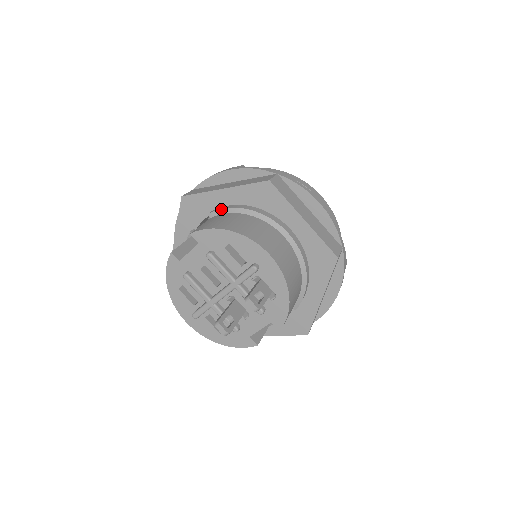
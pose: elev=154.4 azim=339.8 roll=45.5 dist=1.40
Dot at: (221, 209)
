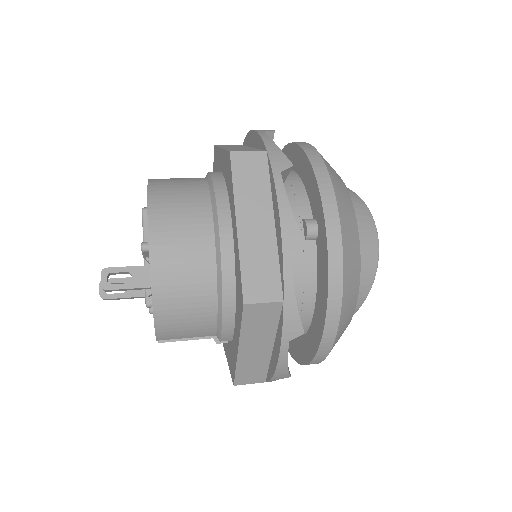
Dot at: (209, 172)
